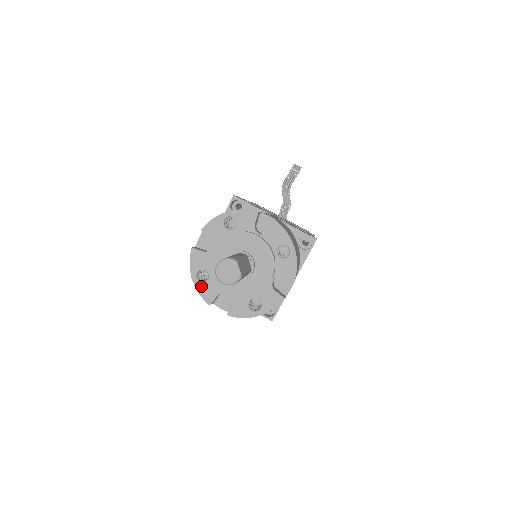
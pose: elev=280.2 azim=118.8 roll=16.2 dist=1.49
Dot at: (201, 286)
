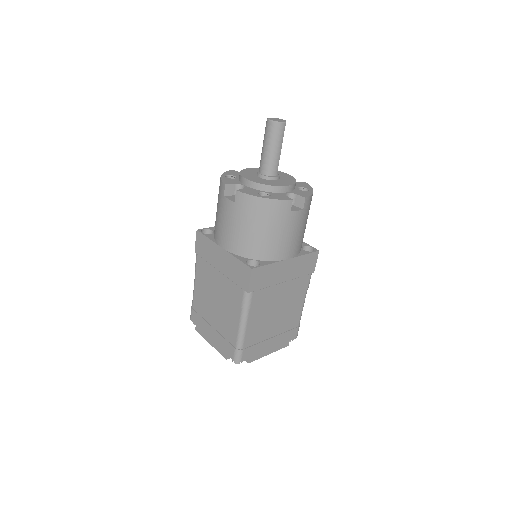
Dot at: (226, 178)
